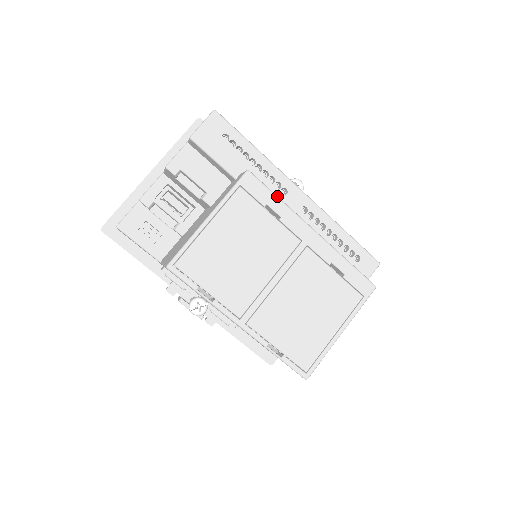
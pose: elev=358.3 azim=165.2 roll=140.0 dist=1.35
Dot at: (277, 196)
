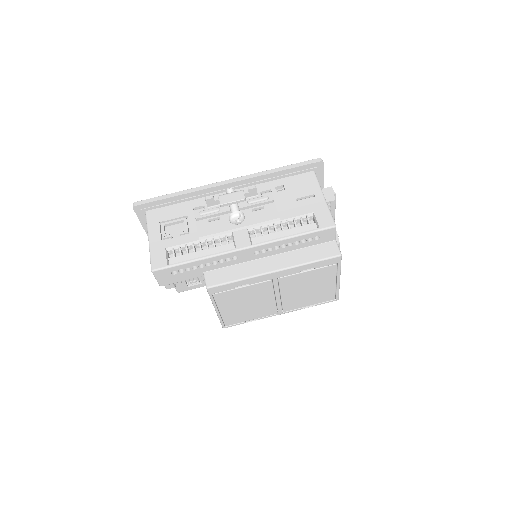
Dot at: (235, 281)
